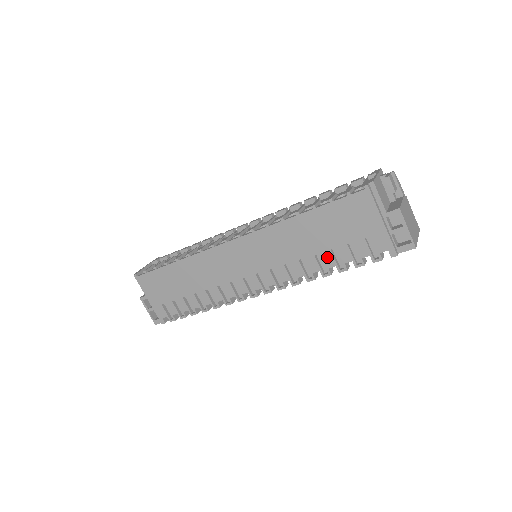
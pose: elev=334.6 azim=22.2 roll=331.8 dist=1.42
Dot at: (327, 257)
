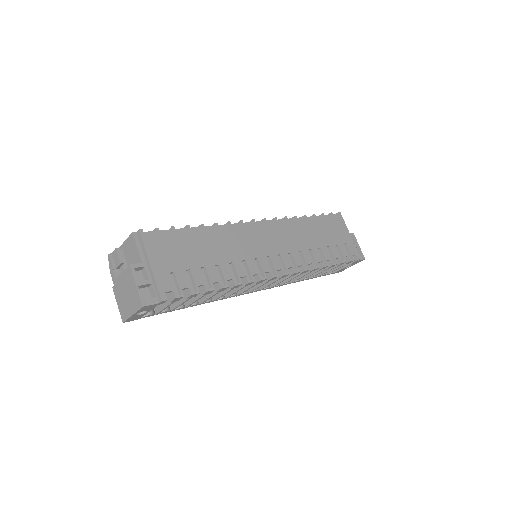
Dot at: (325, 251)
